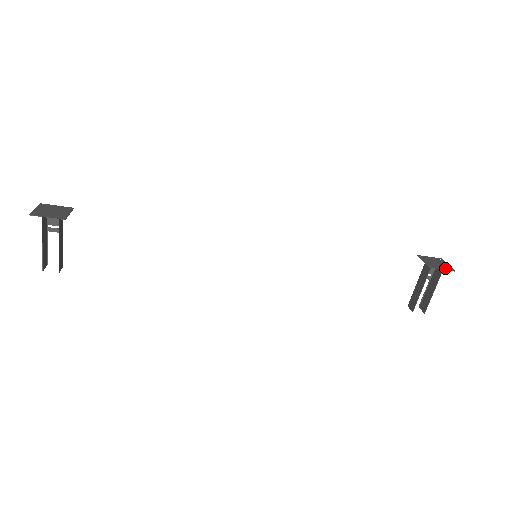
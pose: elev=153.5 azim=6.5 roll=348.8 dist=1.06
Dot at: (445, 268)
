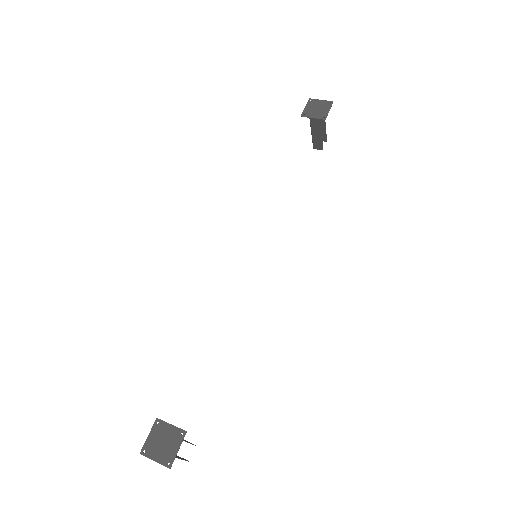
Dot at: (328, 107)
